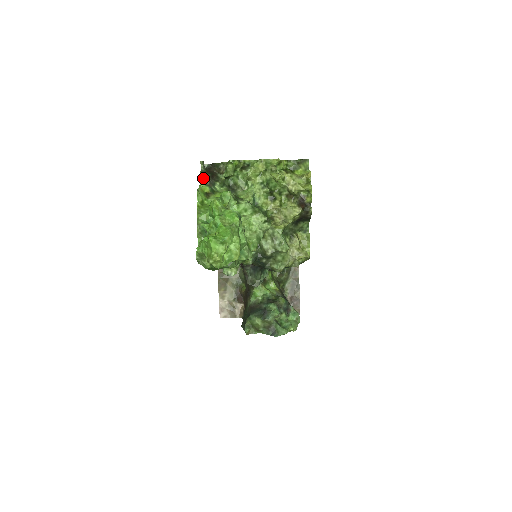
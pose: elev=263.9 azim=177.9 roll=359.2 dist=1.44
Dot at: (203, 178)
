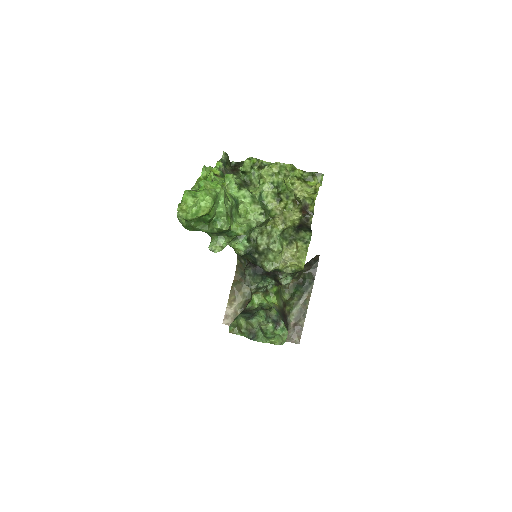
Dot at: (219, 164)
